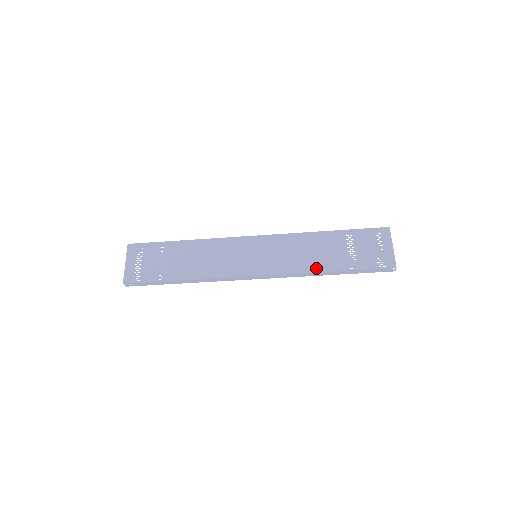
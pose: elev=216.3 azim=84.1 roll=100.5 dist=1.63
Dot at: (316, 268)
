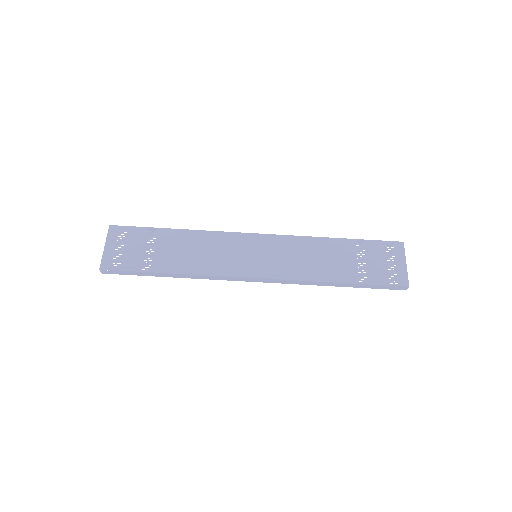
Dot at: (322, 277)
